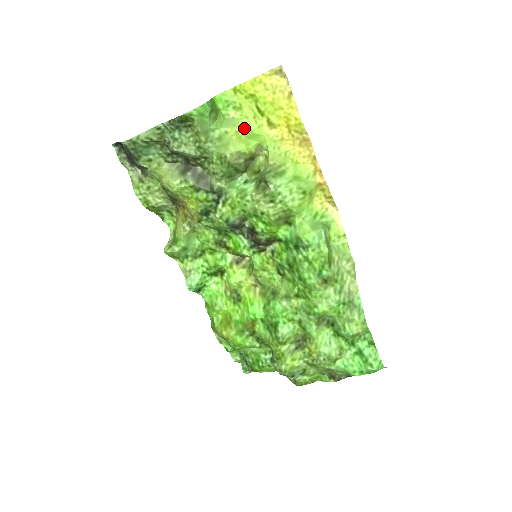
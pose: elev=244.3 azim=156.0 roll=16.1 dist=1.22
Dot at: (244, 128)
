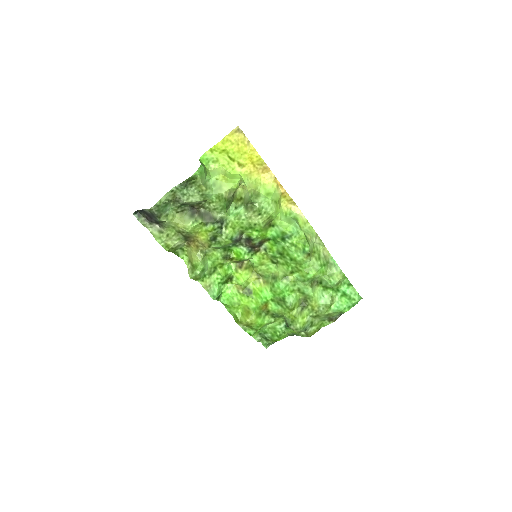
Dot at: (225, 173)
